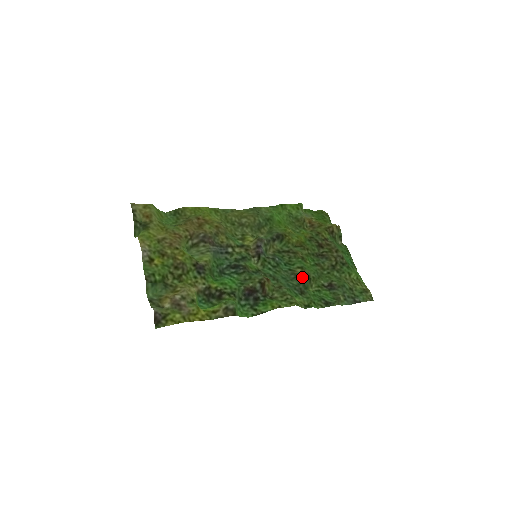
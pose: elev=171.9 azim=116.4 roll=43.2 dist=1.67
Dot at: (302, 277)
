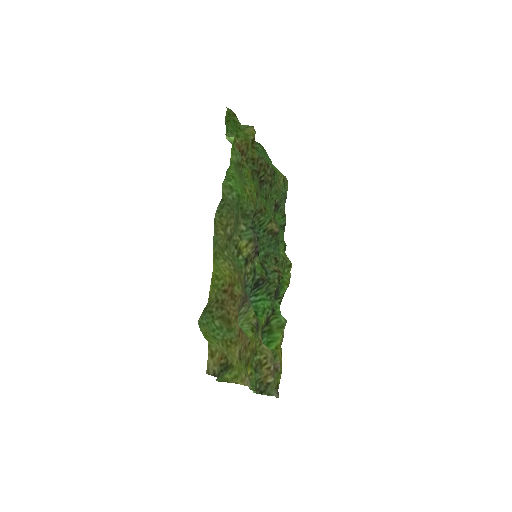
Dot at: occluded
